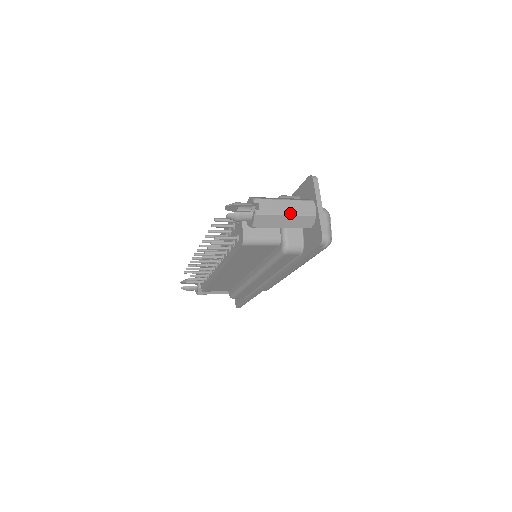
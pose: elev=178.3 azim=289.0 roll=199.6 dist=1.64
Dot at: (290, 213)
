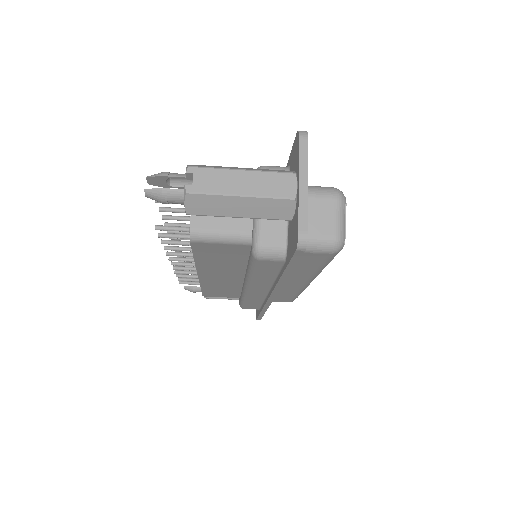
Dot at: (247, 193)
